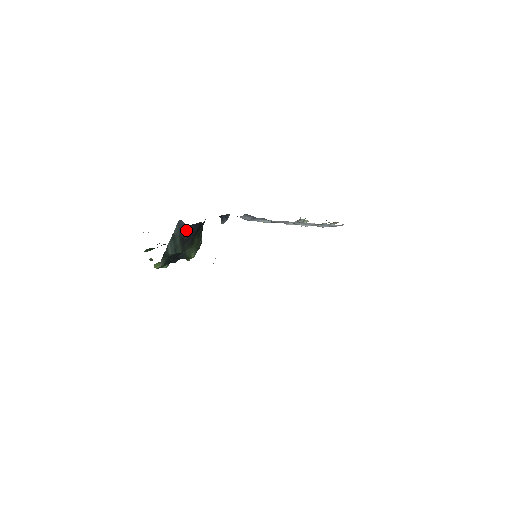
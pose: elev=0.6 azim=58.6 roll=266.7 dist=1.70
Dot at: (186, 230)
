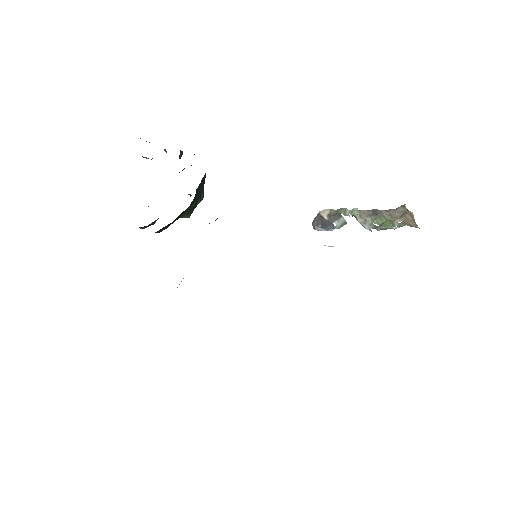
Dot at: occluded
